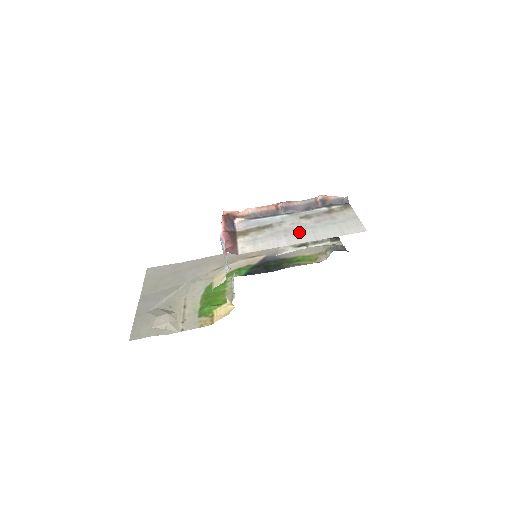
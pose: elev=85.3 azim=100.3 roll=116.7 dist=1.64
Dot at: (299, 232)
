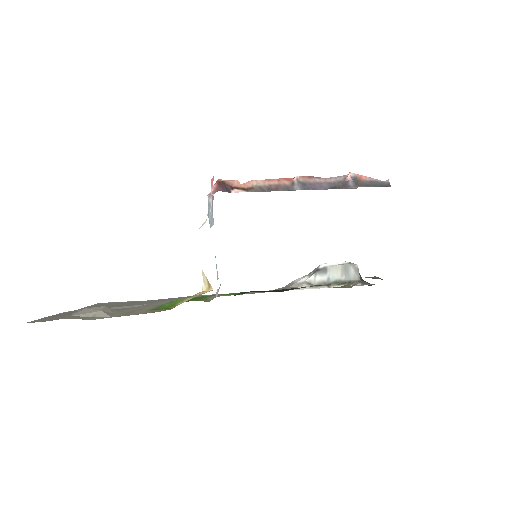
Dot at: occluded
